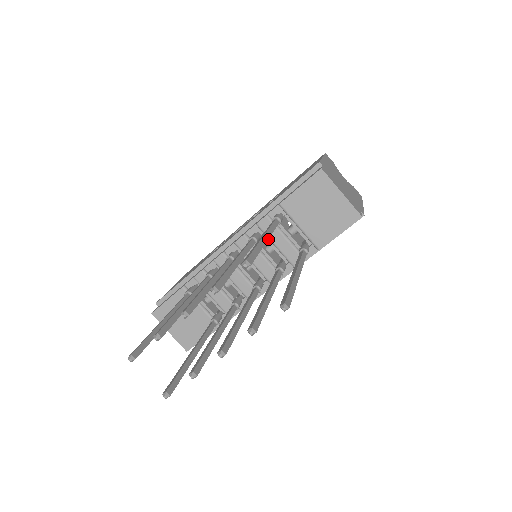
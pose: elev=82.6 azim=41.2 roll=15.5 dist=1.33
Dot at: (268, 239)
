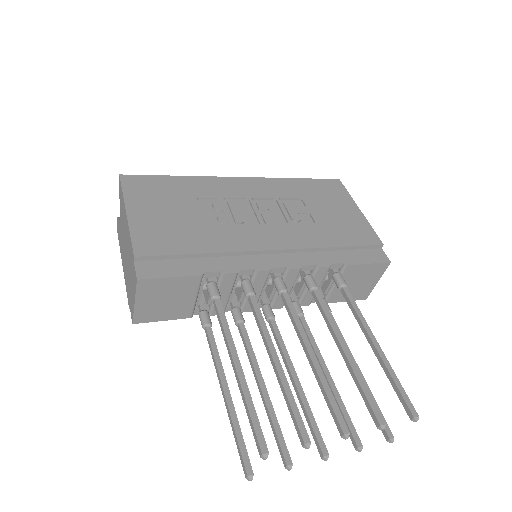
Dot at: occluded
